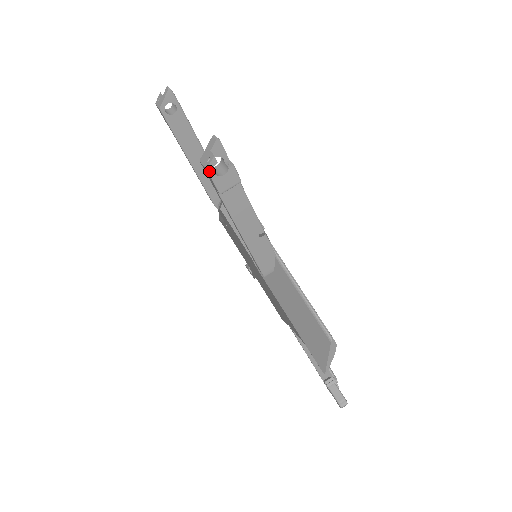
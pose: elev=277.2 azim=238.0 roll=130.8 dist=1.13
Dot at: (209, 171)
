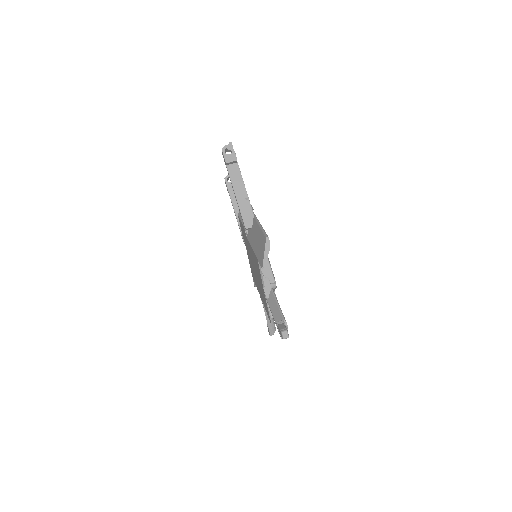
Dot at: (223, 150)
